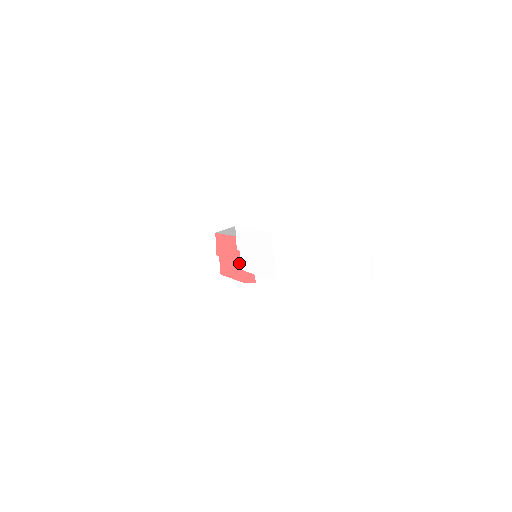
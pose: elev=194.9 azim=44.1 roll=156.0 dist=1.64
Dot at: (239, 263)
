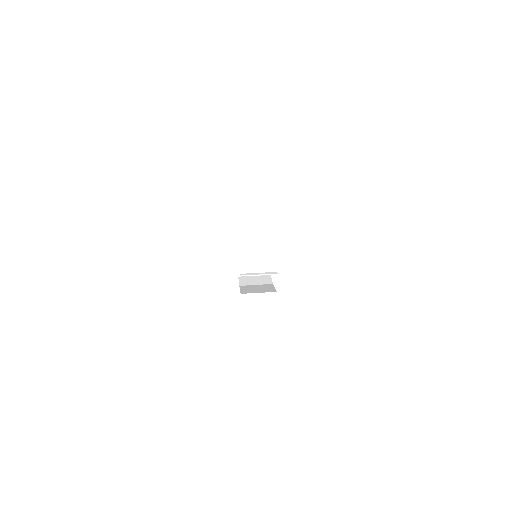
Dot at: occluded
